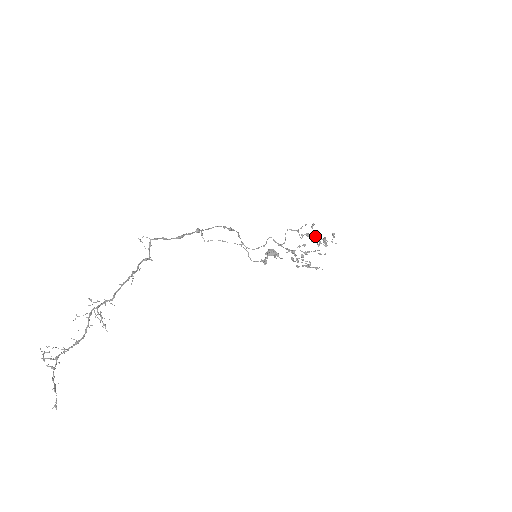
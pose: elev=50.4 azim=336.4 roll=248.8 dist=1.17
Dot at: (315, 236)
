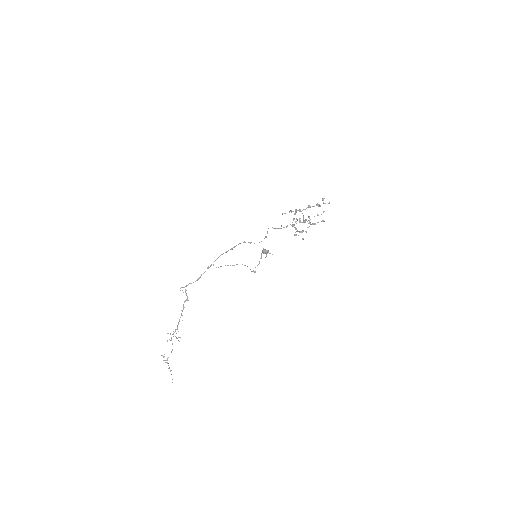
Dot at: occluded
